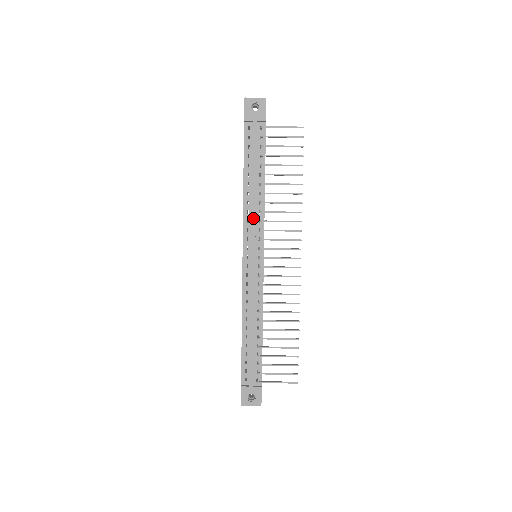
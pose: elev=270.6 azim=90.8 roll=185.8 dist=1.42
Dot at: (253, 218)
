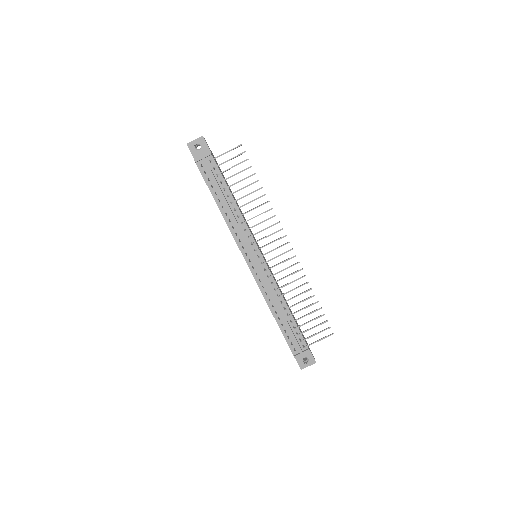
Dot at: (239, 230)
